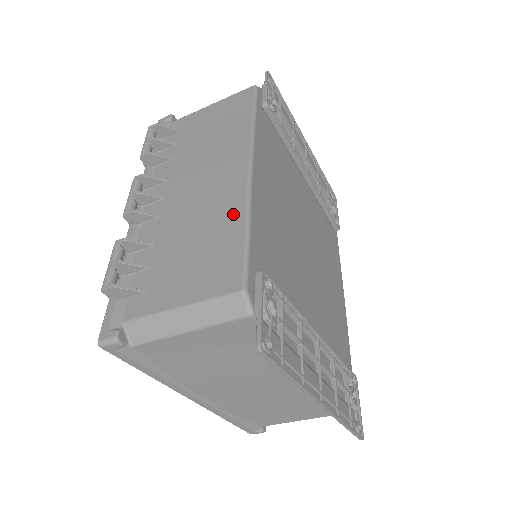
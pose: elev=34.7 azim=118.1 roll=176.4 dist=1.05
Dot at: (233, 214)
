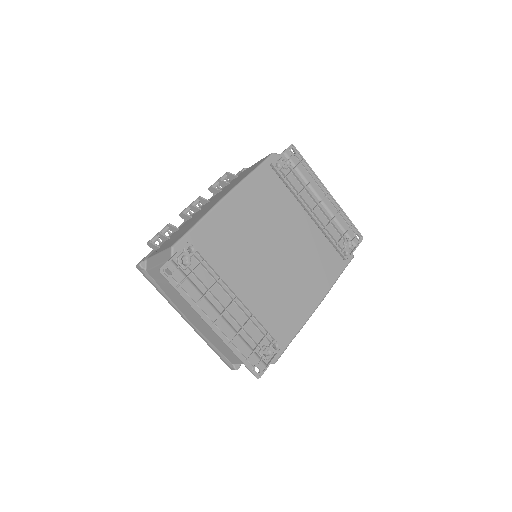
Dot at: (201, 216)
